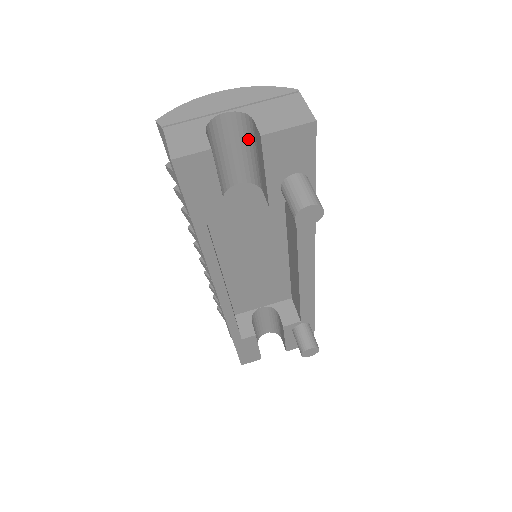
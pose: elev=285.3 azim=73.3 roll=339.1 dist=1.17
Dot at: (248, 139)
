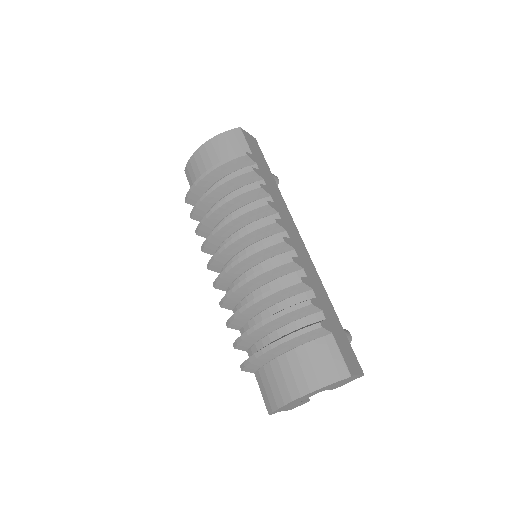
Dot at: occluded
